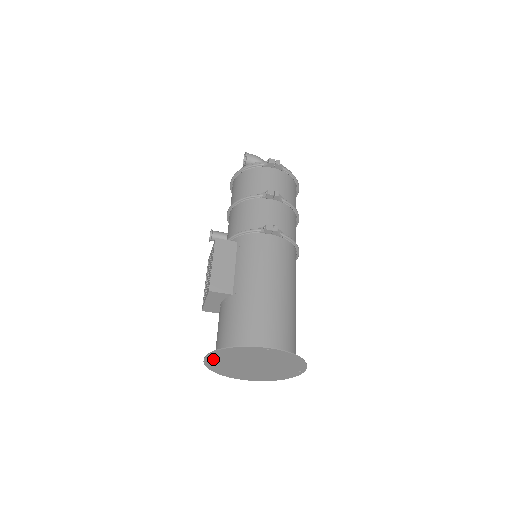
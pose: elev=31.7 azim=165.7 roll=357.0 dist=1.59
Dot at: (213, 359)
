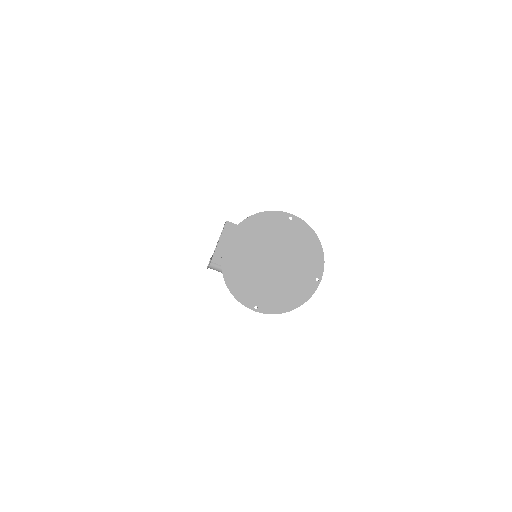
Dot at: (234, 245)
